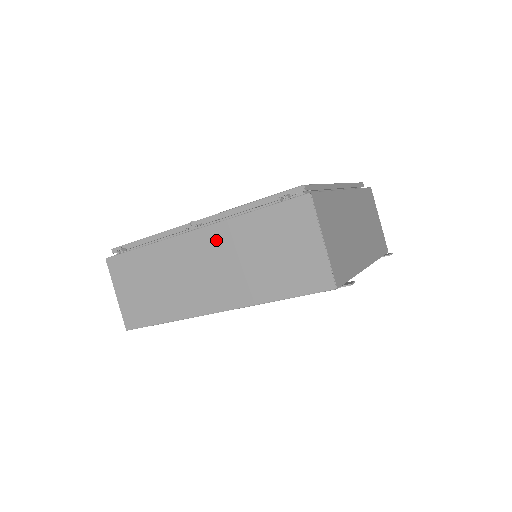
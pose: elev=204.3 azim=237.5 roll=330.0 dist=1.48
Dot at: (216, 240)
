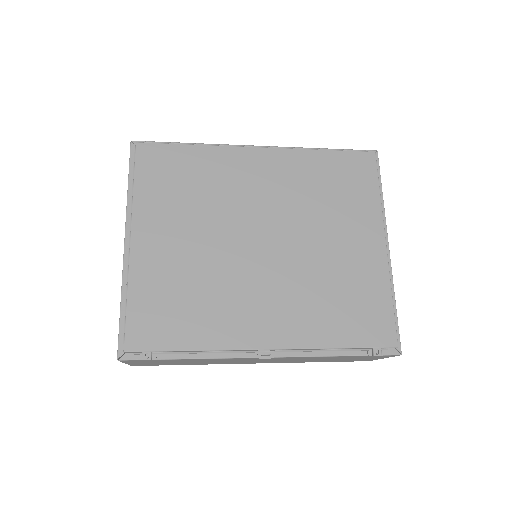
Dot at: occluded
